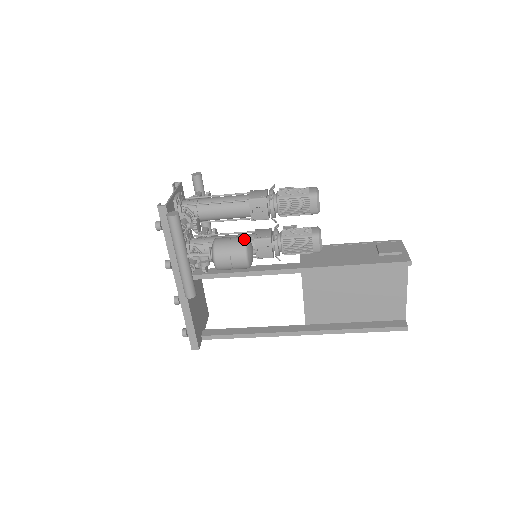
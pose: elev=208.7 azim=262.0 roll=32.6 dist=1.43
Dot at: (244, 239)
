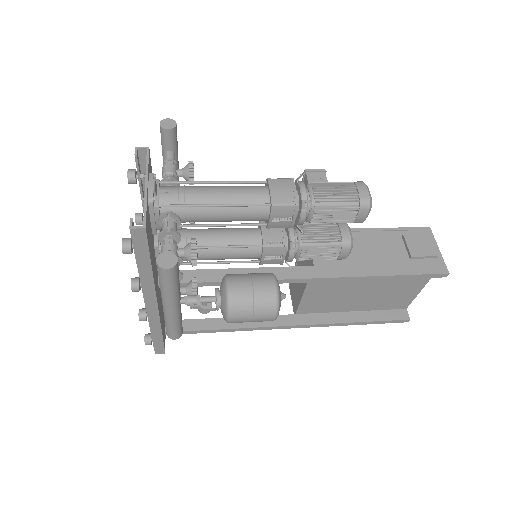
Dot at: (274, 289)
